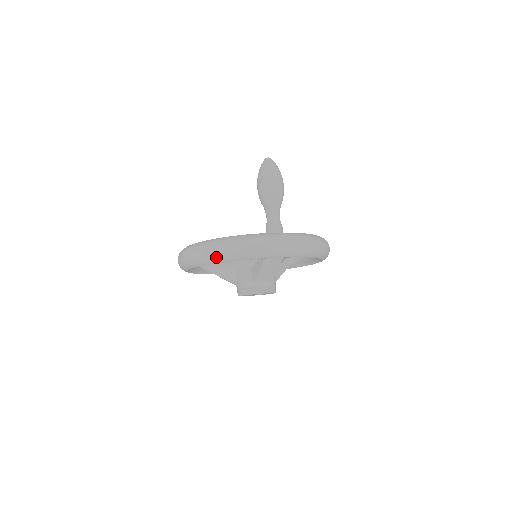
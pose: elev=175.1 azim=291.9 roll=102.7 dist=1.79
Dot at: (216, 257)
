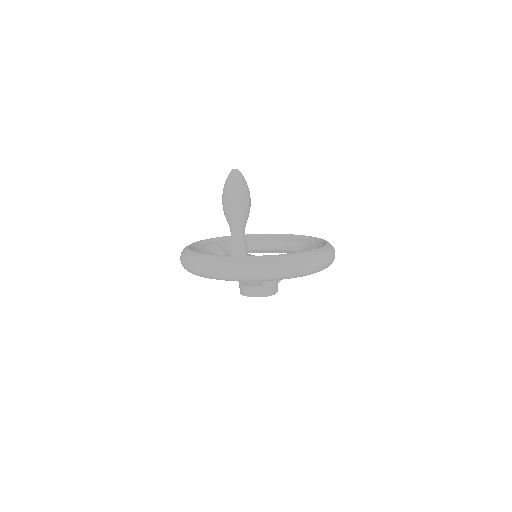
Dot at: (186, 269)
